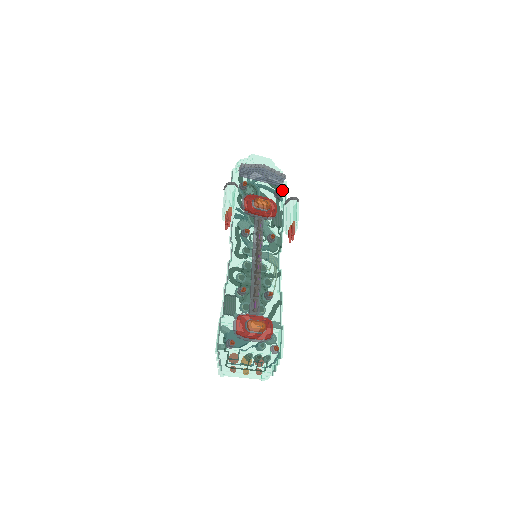
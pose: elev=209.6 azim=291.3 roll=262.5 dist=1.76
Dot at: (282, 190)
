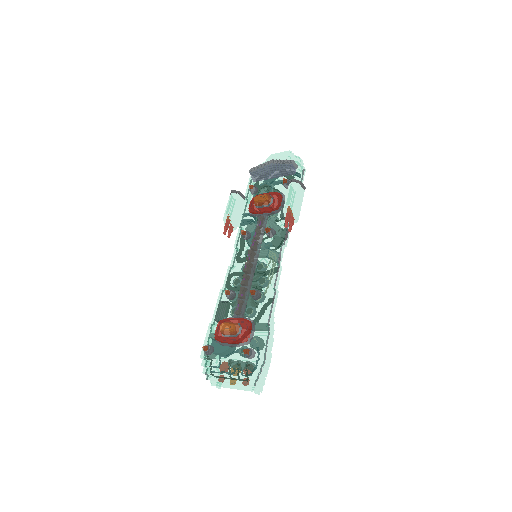
Dot at: (295, 177)
